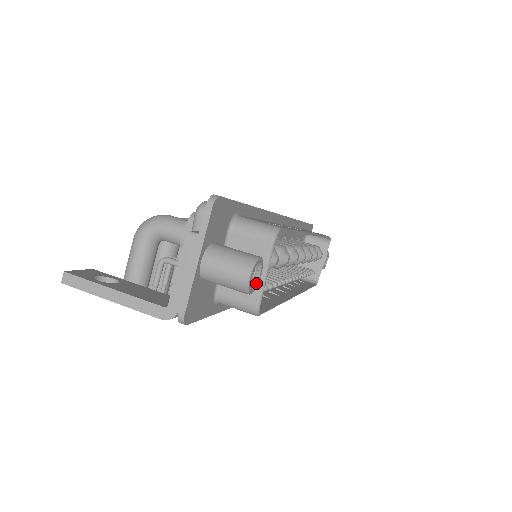
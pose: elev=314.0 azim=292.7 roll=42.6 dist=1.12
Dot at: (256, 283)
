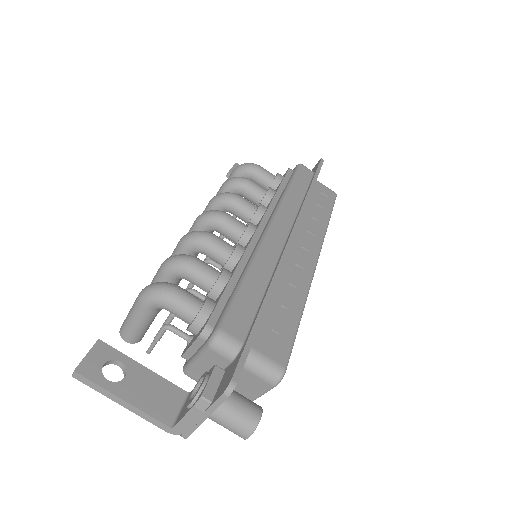
Dot at: occluded
